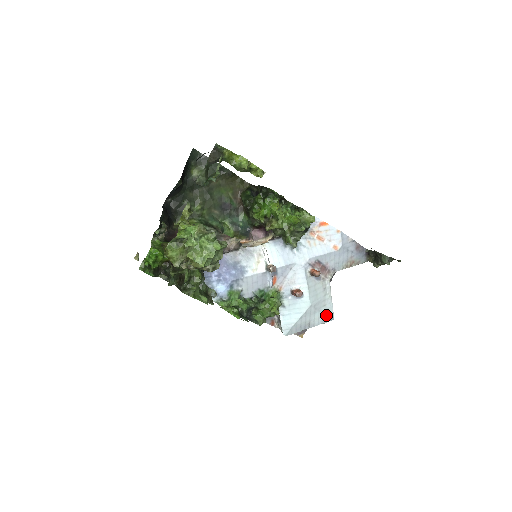
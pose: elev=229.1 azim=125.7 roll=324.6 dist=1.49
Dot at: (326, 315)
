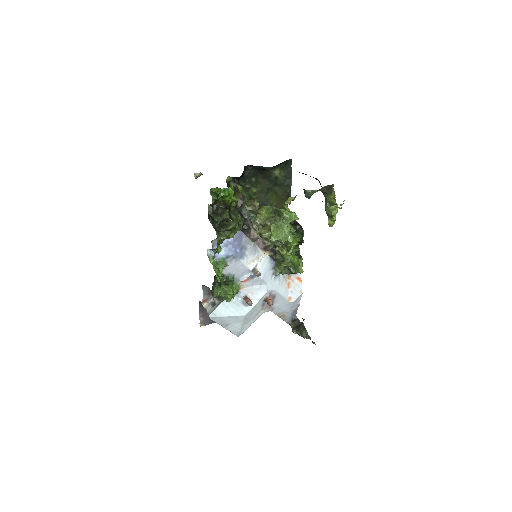
Dot at: (240, 330)
